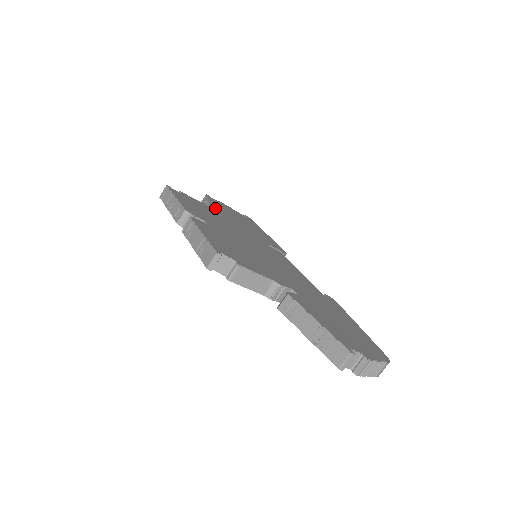
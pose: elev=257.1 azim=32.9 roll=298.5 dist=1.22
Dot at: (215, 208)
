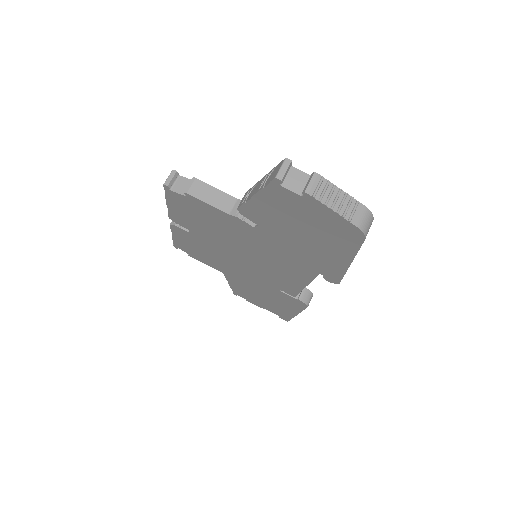
Dot at: occluded
